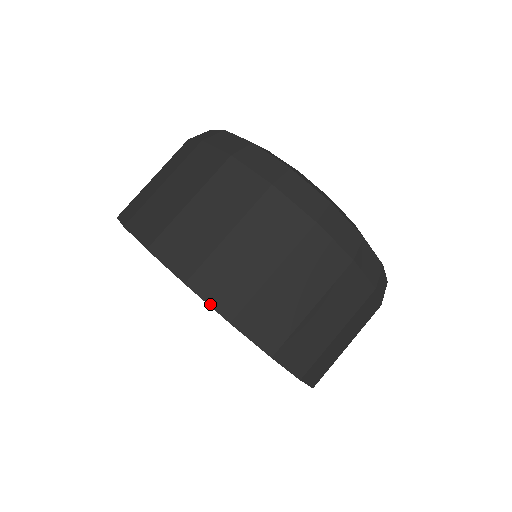
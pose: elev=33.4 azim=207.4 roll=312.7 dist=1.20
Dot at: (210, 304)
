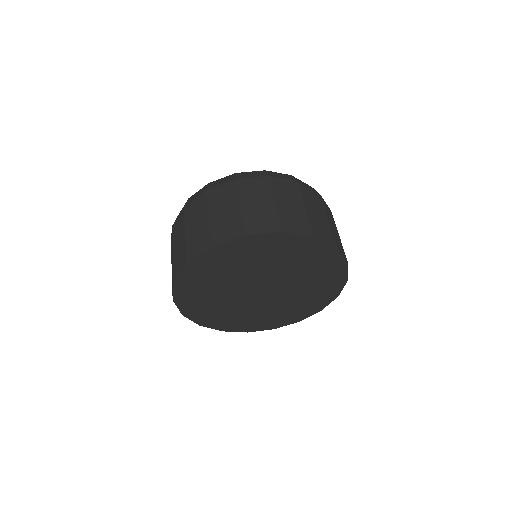
Dot at: (343, 255)
